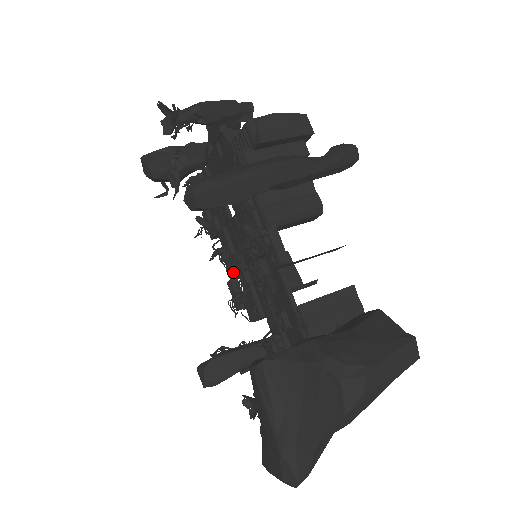
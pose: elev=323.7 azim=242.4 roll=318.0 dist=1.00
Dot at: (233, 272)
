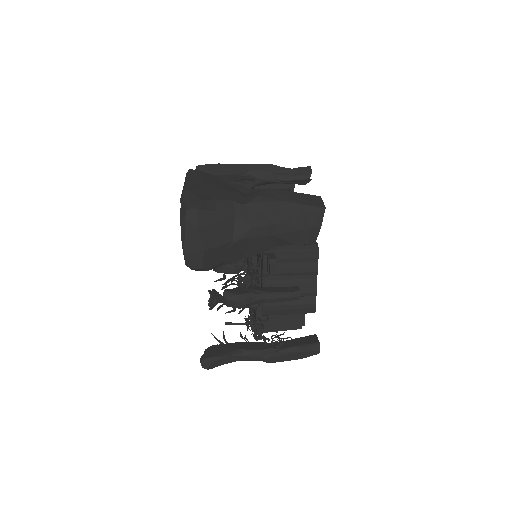
Dot at: occluded
